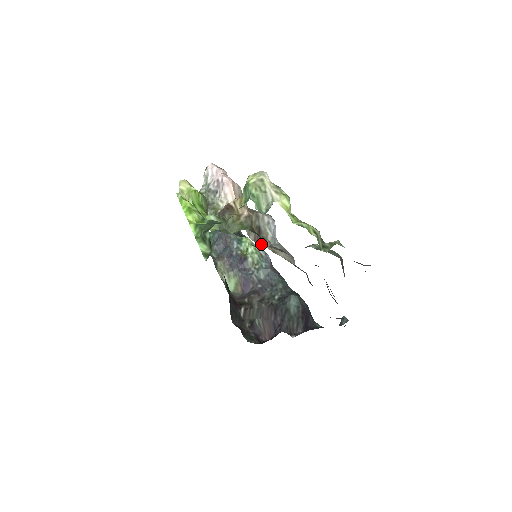
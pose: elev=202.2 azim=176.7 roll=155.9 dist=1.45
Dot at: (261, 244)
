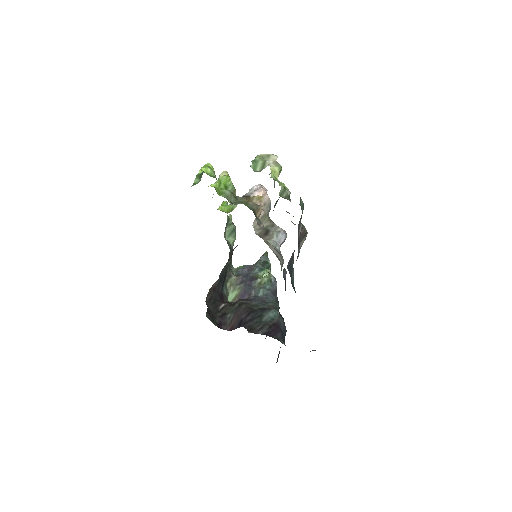
Dot at: occluded
